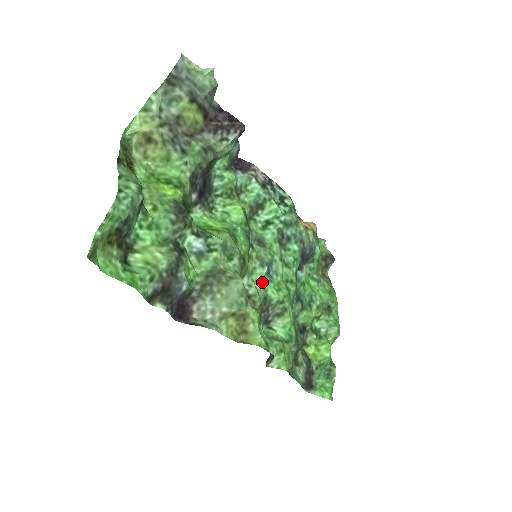
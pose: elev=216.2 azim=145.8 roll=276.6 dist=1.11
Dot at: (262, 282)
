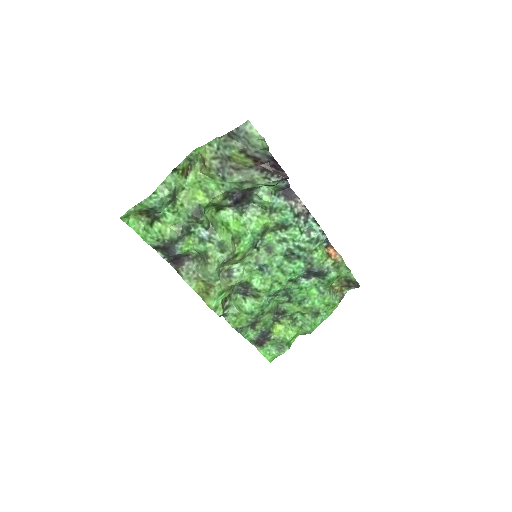
Dot at: (252, 272)
